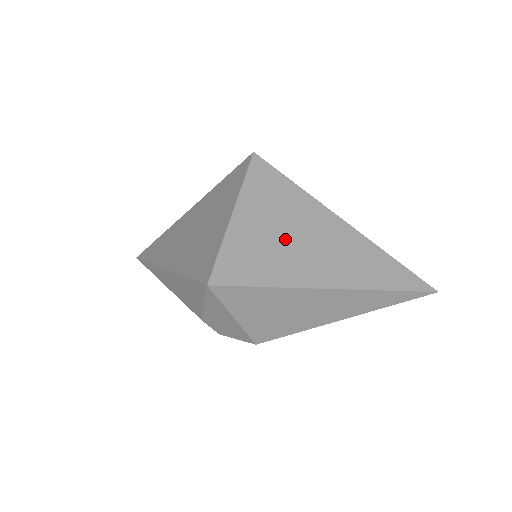
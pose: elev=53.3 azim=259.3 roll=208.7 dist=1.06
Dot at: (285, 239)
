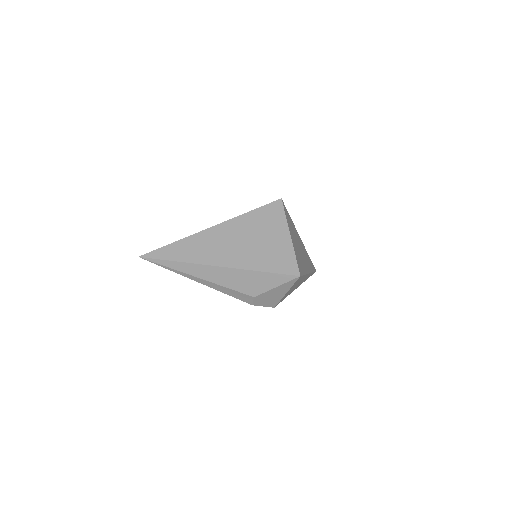
Dot at: (299, 249)
